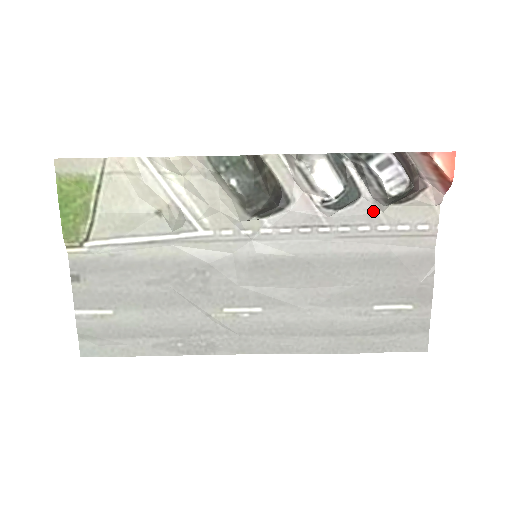
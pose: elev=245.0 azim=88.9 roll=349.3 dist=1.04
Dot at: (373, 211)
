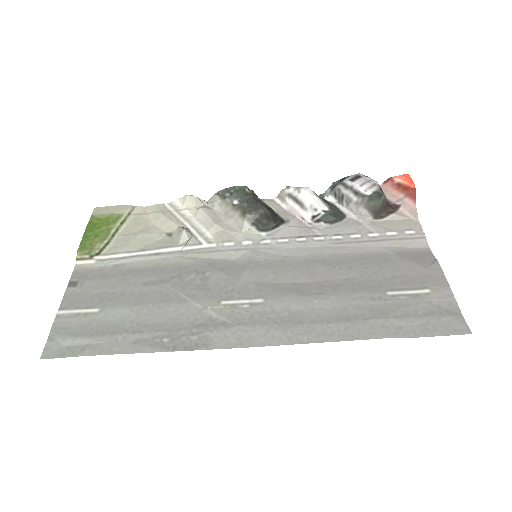
Dot at: (360, 224)
